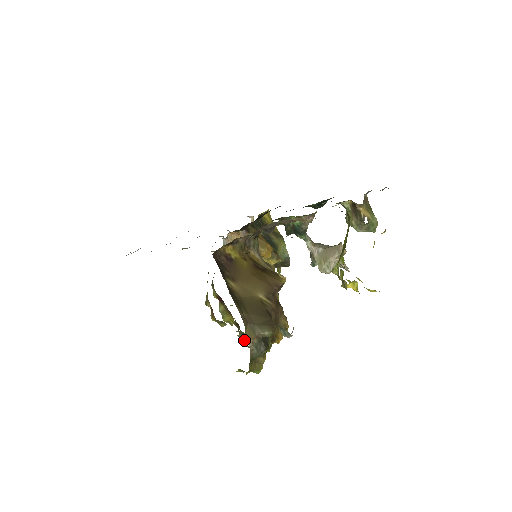
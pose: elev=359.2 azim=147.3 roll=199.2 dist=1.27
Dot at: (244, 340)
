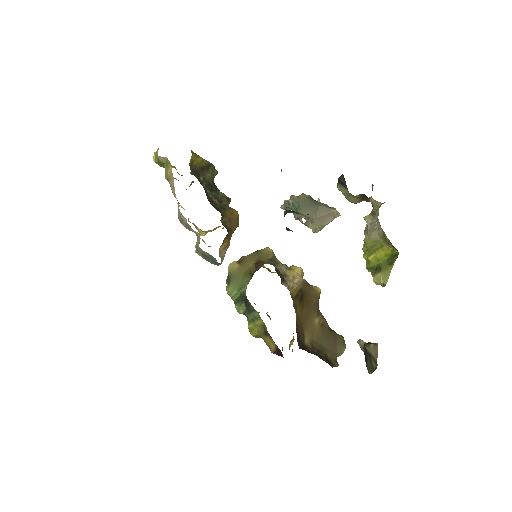
Dot at: occluded
